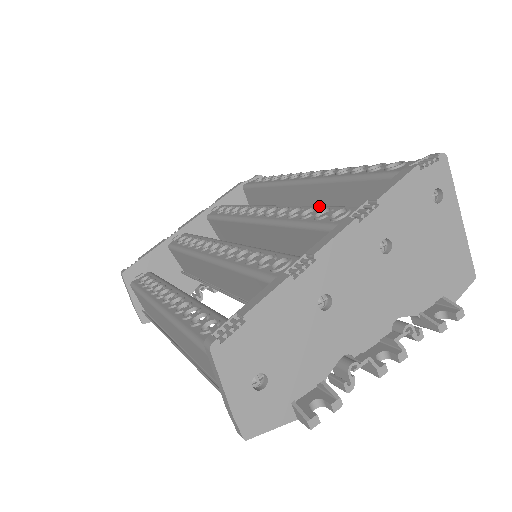
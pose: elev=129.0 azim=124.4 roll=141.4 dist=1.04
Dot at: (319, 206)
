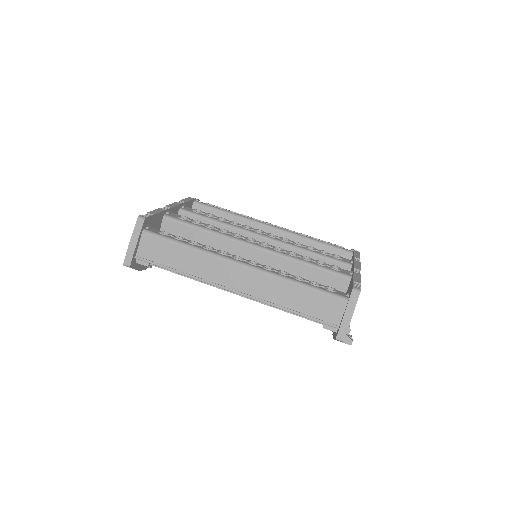
Dot at: (312, 247)
